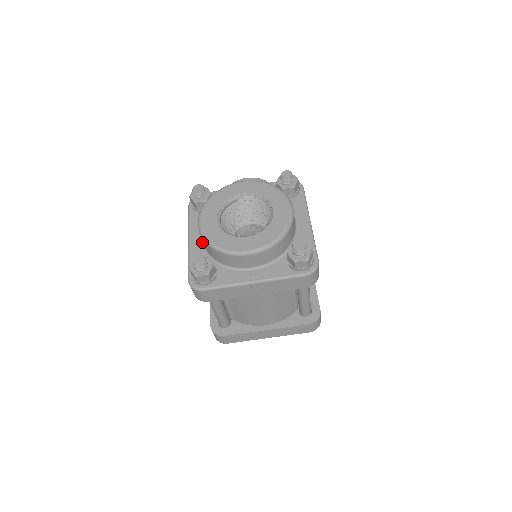
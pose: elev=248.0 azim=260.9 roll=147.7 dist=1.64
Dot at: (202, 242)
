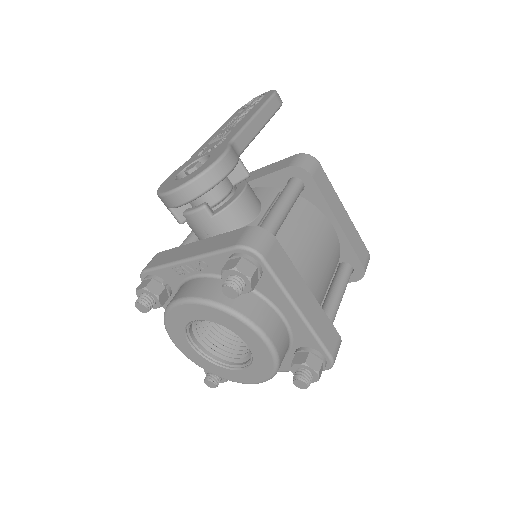
Dot at: occluded
